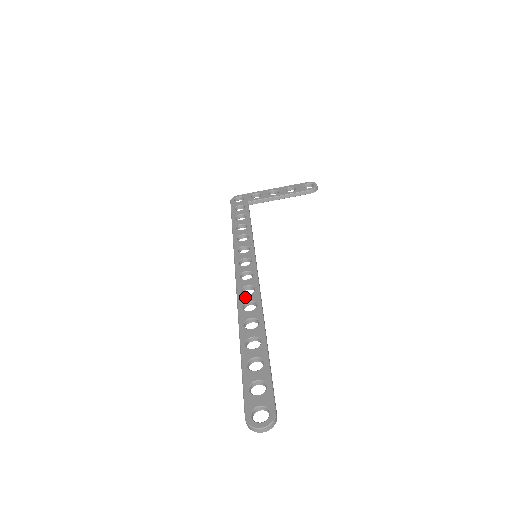
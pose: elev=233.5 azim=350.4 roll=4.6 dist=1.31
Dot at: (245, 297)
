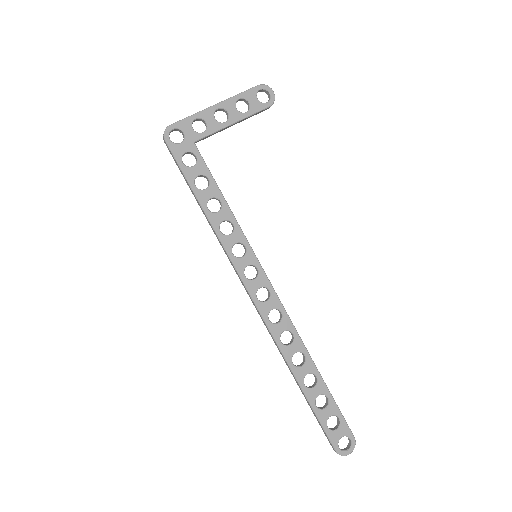
Dot at: (278, 328)
